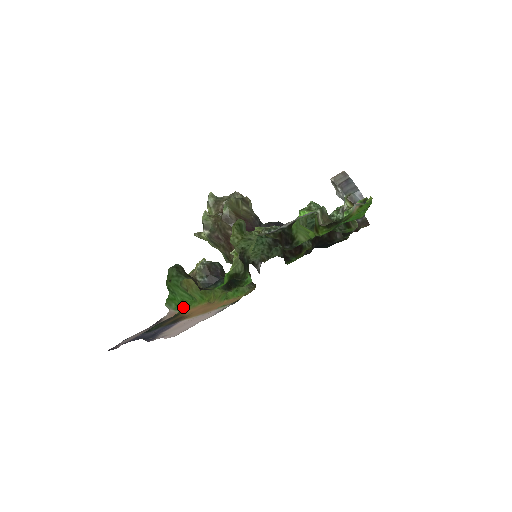
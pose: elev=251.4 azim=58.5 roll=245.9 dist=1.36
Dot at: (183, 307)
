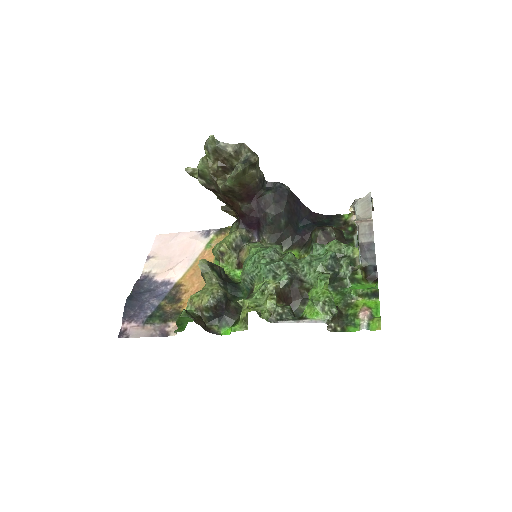
Dot at: occluded
